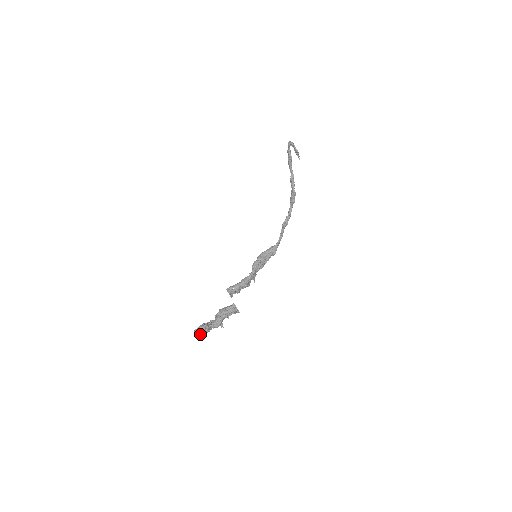
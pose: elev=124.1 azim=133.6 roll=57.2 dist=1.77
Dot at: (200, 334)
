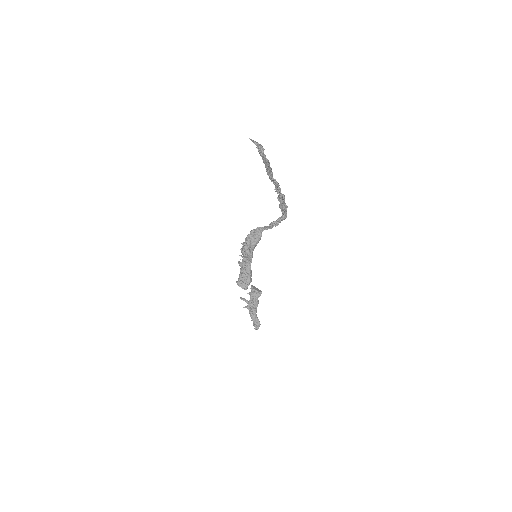
Dot at: occluded
